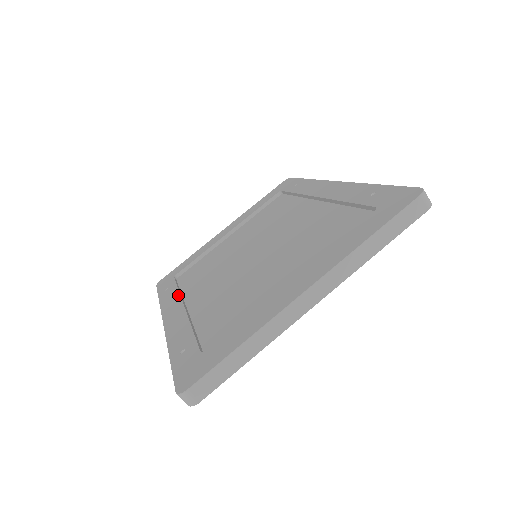
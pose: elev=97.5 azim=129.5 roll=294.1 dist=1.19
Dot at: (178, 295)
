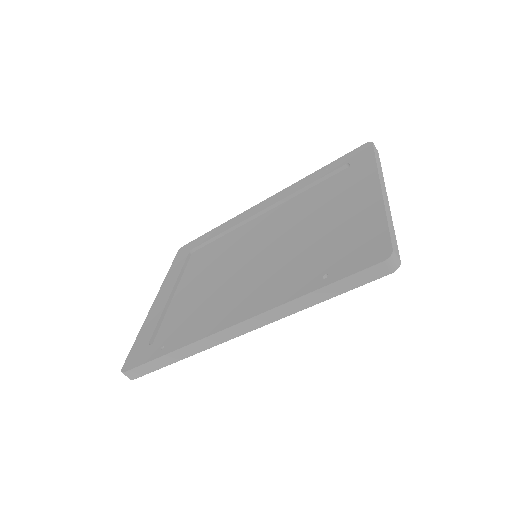
Dot at: (205, 321)
